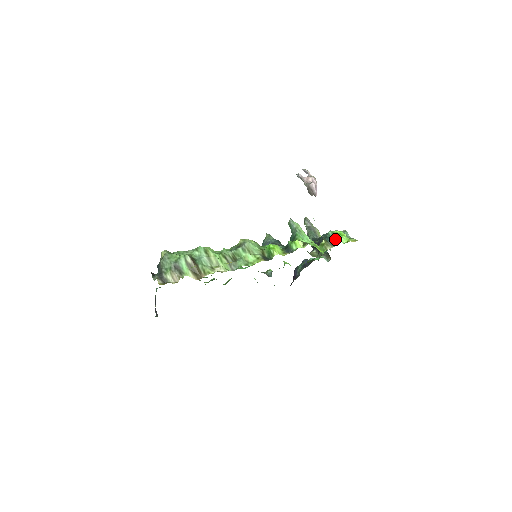
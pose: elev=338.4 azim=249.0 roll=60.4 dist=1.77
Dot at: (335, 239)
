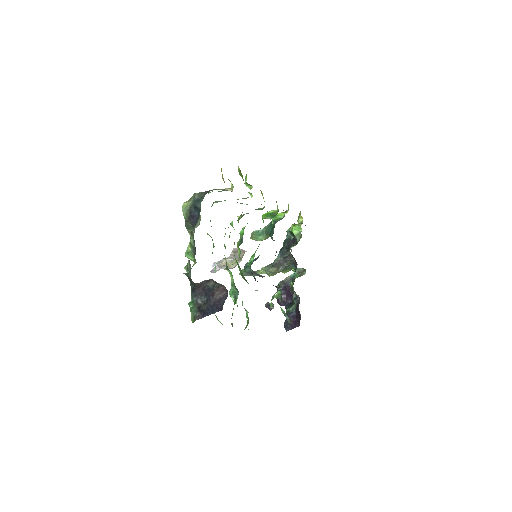
Dot at: occluded
